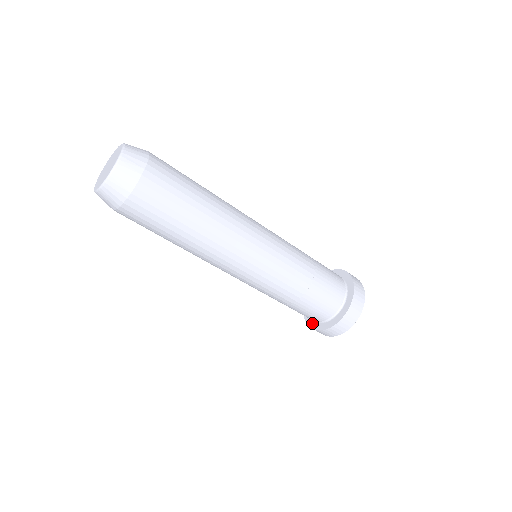
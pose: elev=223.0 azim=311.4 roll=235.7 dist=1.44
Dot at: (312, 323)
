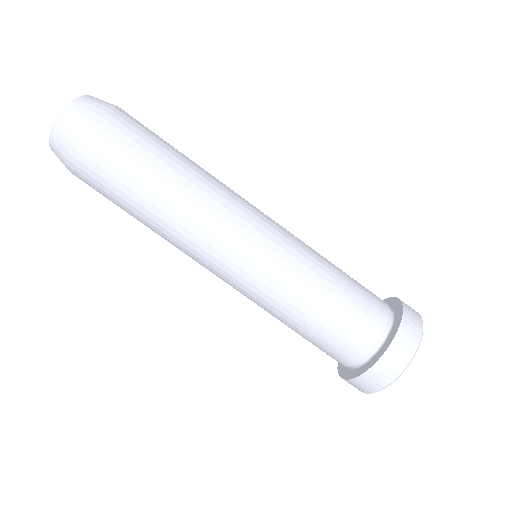
Dot at: (378, 354)
